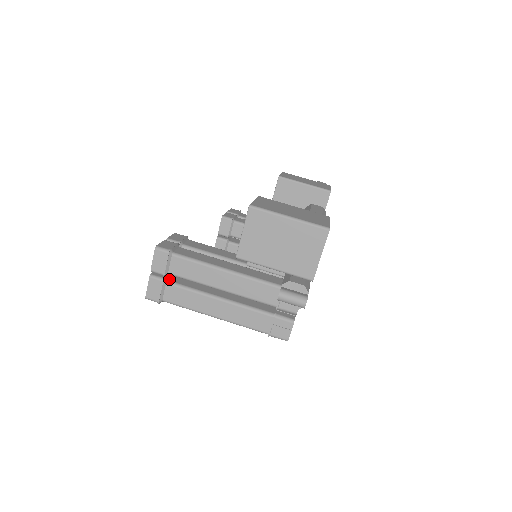
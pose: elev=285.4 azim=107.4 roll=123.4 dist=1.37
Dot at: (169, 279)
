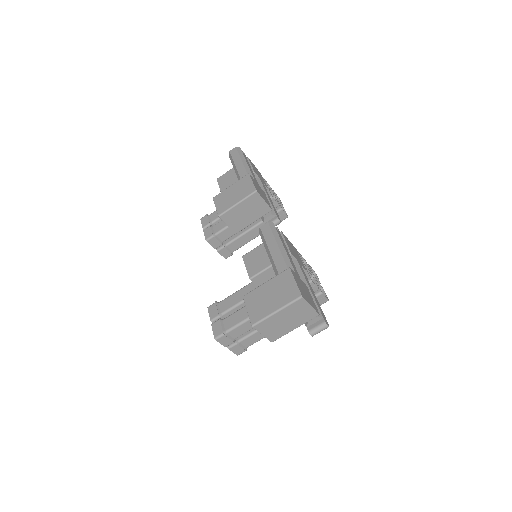
Dot at: (238, 338)
